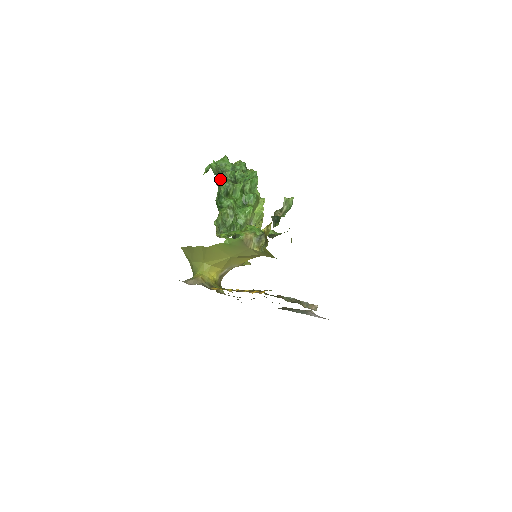
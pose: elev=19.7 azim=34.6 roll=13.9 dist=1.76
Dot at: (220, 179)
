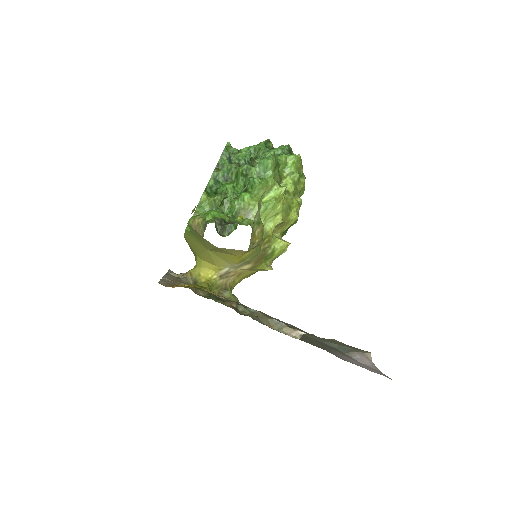
Dot at: (221, 161)
